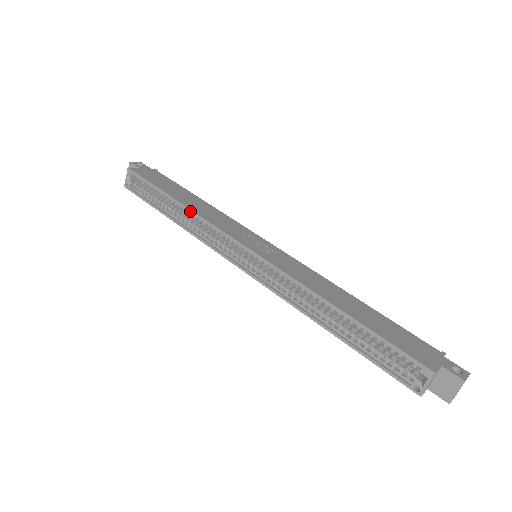
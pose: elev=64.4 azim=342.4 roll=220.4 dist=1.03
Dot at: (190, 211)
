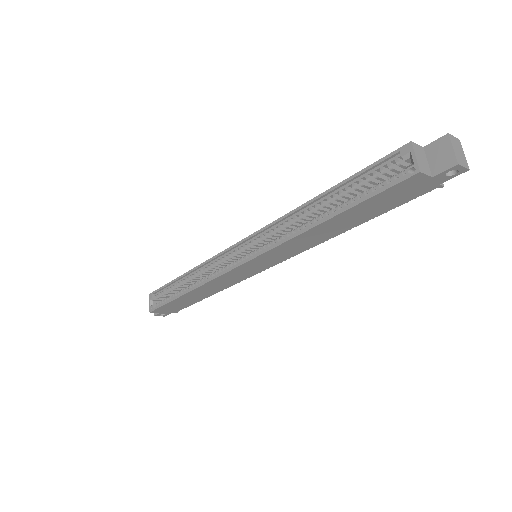
Dot at: (194, 269)
